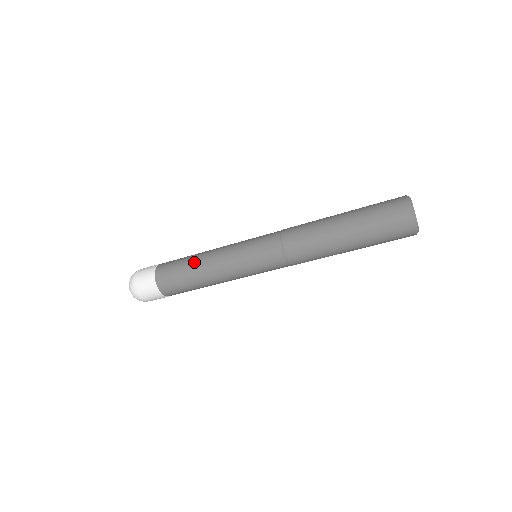
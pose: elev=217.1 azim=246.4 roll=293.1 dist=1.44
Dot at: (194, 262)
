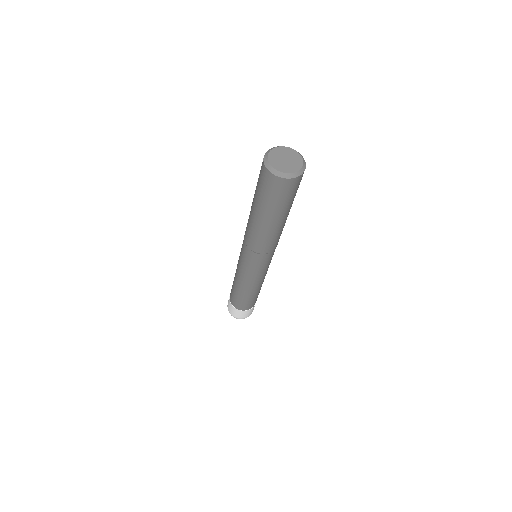
Dot at: occluded
